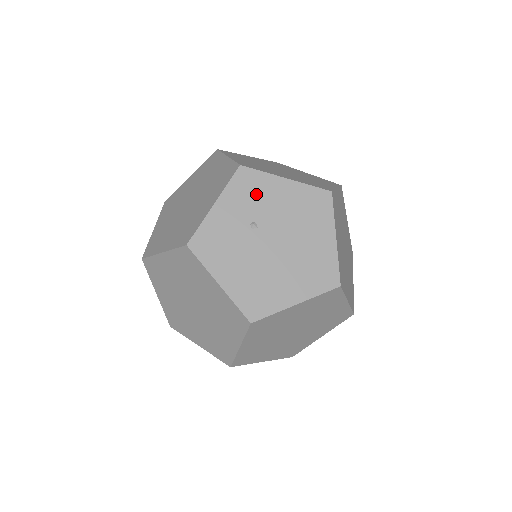
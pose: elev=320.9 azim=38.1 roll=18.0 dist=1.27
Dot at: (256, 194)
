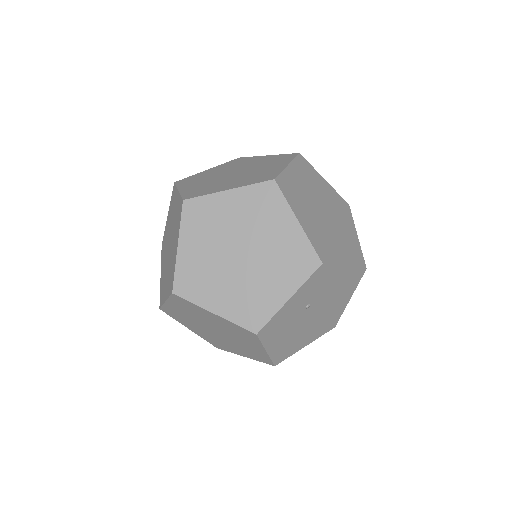
Dot at: (321, 283)
